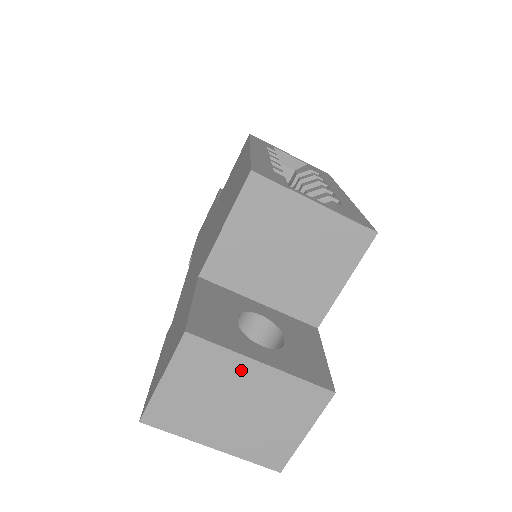
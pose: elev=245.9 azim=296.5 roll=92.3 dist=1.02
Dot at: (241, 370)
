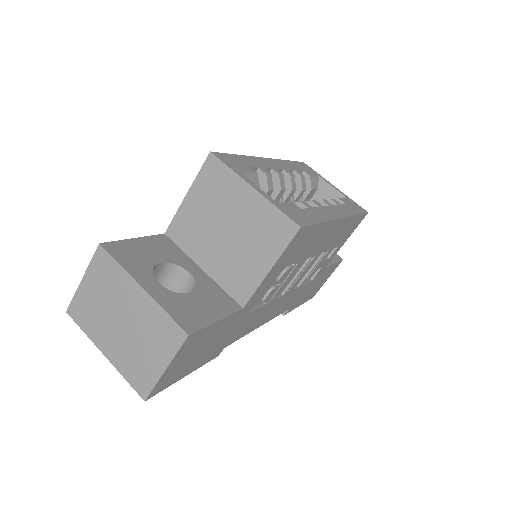
Dot at: (128, 289)
